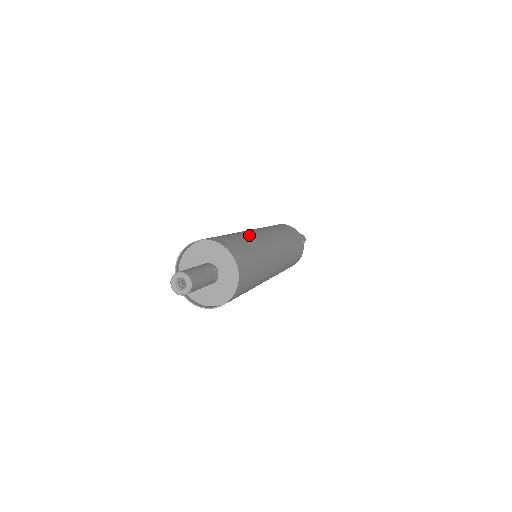
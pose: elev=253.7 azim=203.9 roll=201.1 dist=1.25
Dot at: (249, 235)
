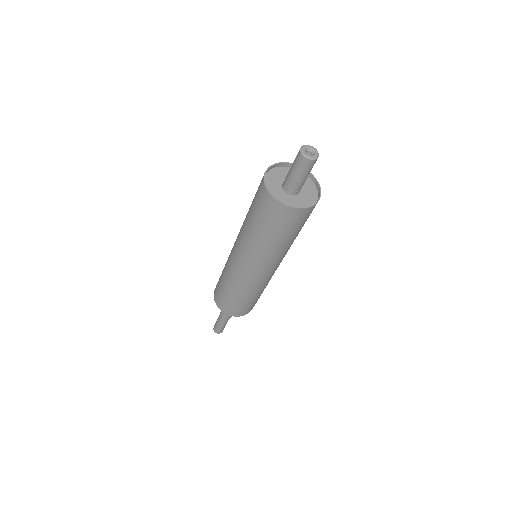
Dot at: occluded
